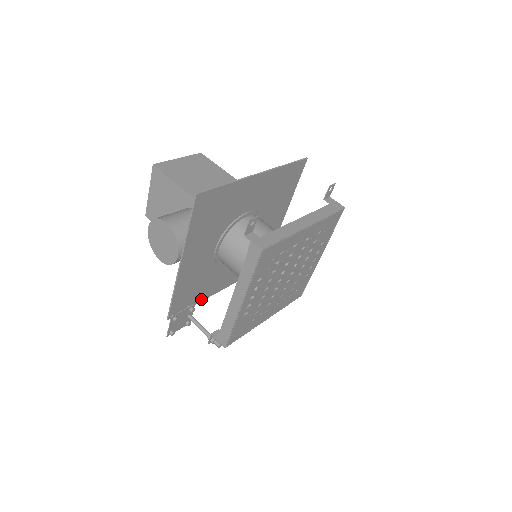
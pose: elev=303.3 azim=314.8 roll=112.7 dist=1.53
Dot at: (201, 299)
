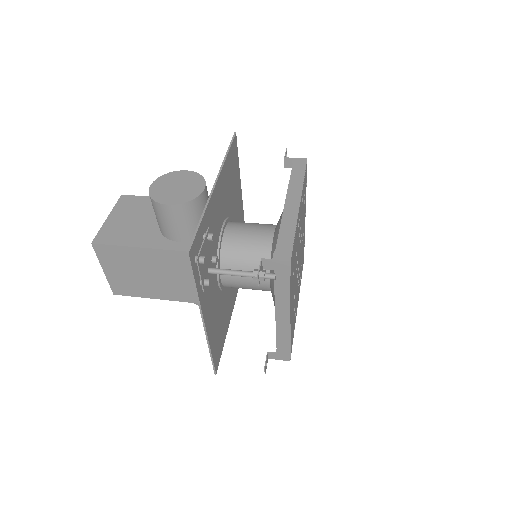
Dot at: (199, 293)
